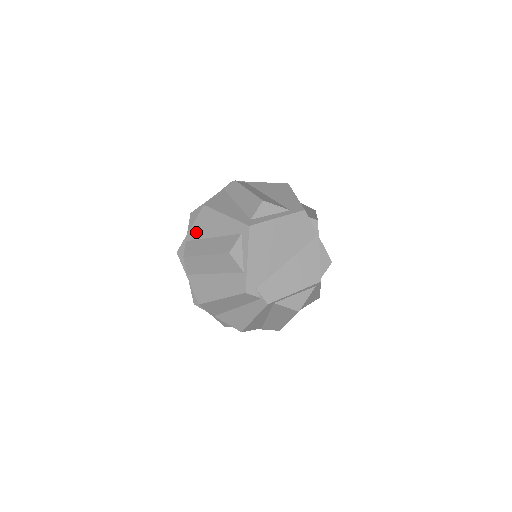
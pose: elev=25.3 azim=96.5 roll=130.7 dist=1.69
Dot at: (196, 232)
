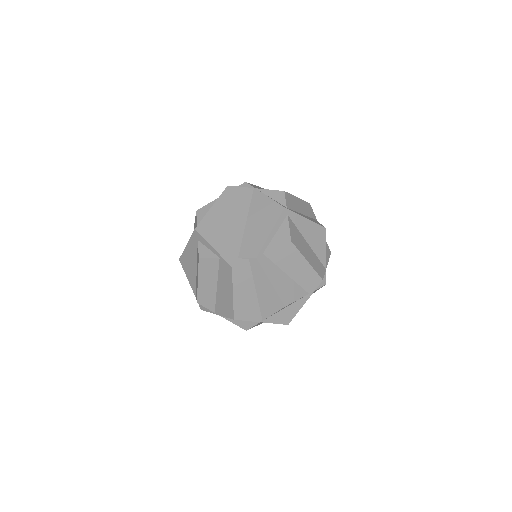
Dot at: (192, 280)
